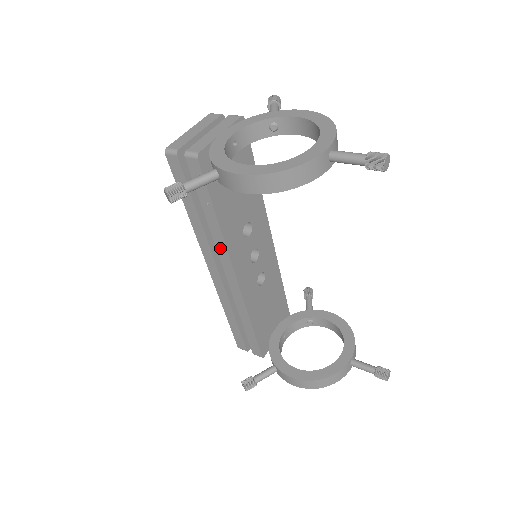
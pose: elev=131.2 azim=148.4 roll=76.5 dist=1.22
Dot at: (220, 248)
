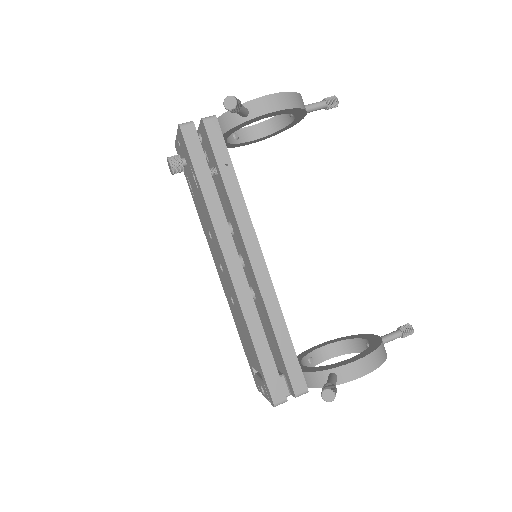
Dot at: (242, 220)
